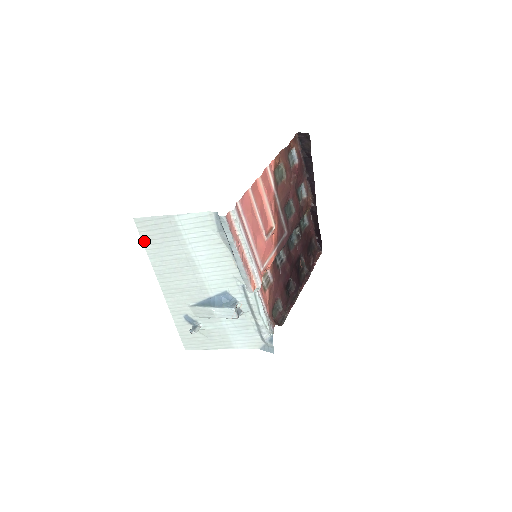
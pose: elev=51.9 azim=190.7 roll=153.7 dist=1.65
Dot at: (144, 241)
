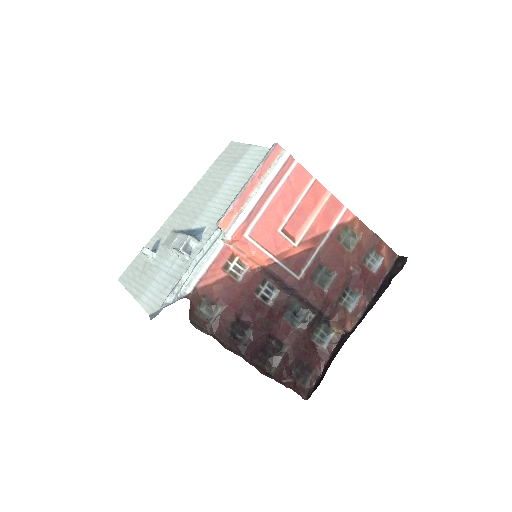
Dot at: (217, 160)
